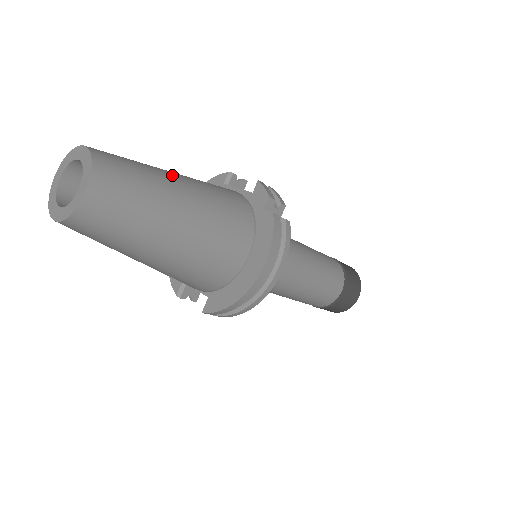
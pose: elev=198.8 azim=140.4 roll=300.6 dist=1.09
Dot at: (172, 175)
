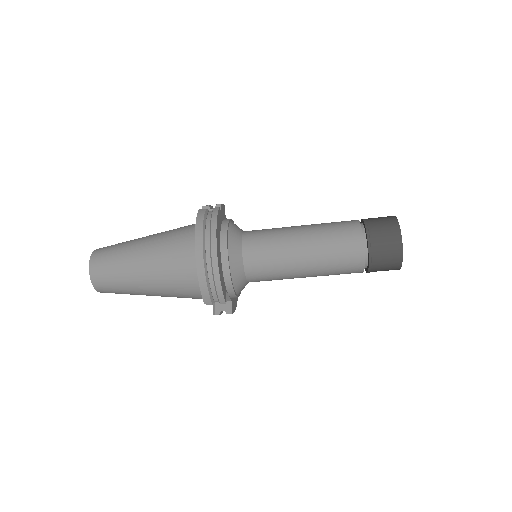
Dot at: occluded
